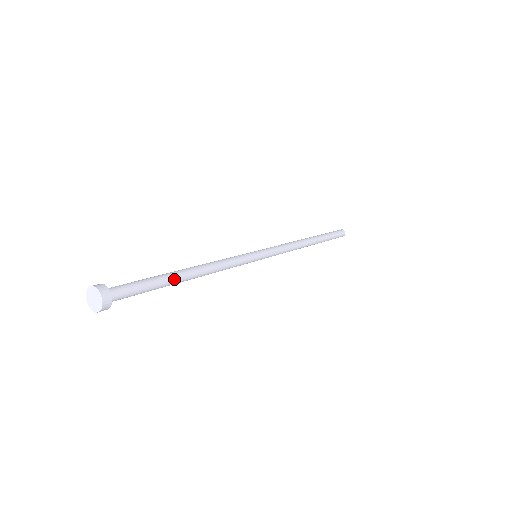
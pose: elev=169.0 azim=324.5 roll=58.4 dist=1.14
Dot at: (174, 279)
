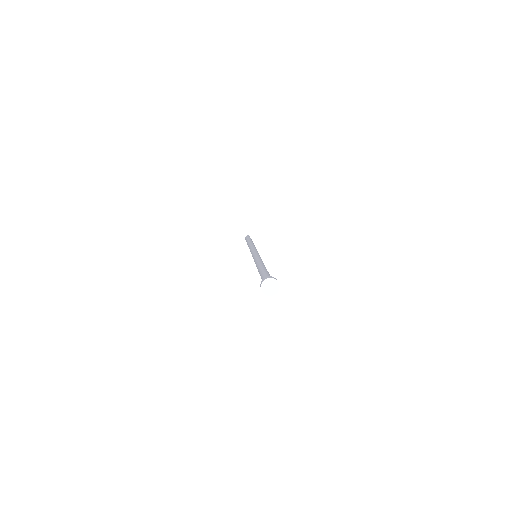
Dot at: occluded
